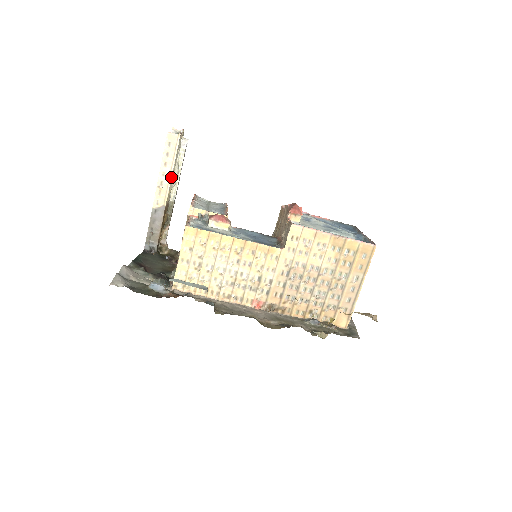
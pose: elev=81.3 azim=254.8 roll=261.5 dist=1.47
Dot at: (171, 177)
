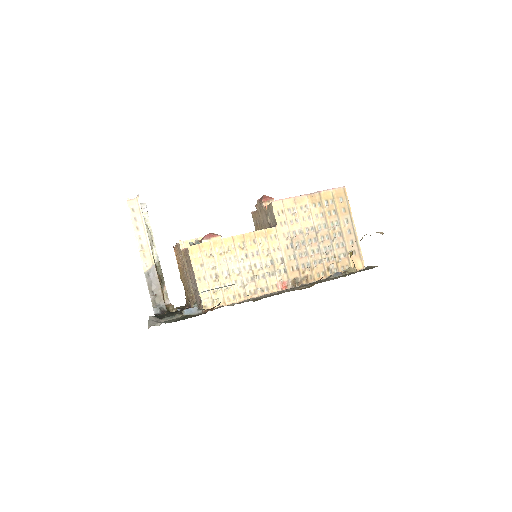
Dot at: (148, 237)
